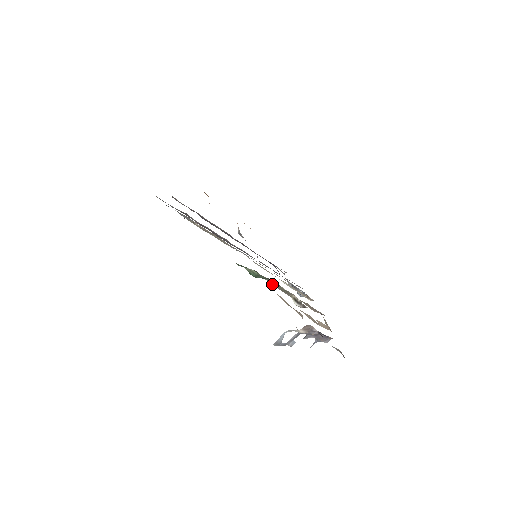
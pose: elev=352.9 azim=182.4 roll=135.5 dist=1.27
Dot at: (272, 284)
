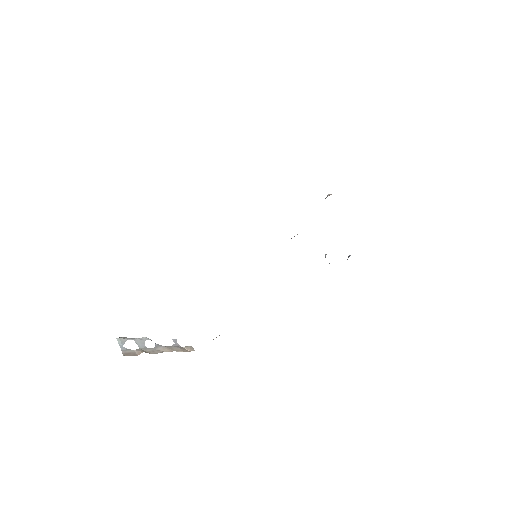
Dot at: occluded
